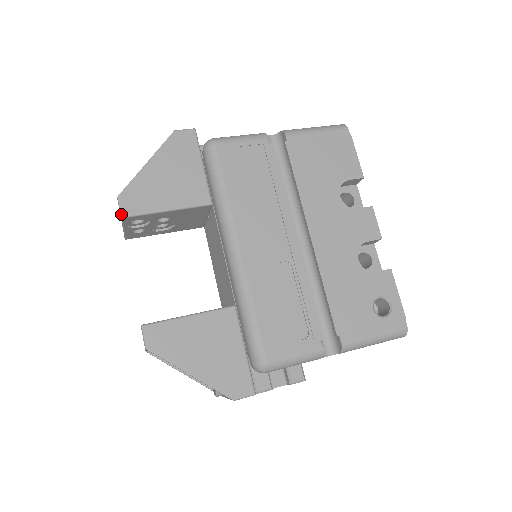
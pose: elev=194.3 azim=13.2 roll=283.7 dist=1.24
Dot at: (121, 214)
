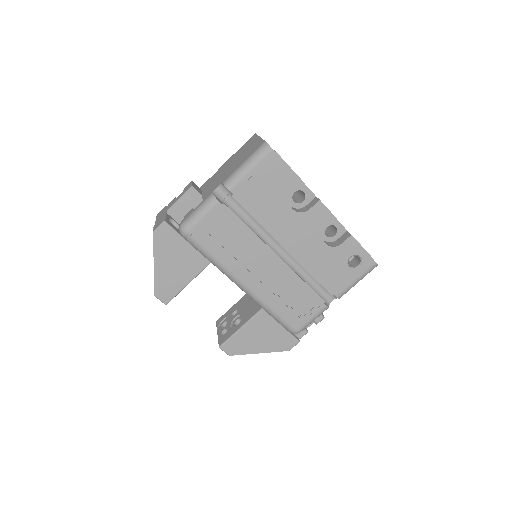
Dot at: occluded
